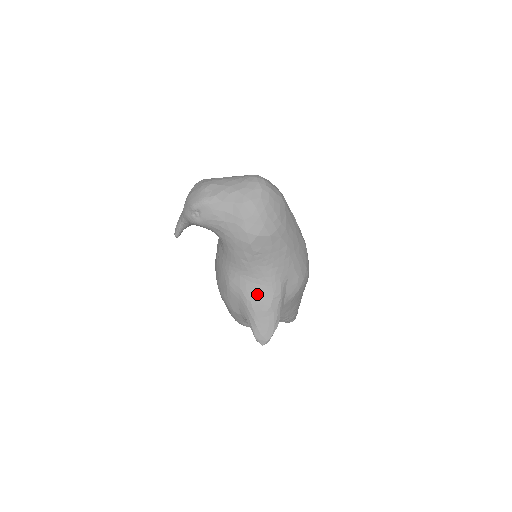
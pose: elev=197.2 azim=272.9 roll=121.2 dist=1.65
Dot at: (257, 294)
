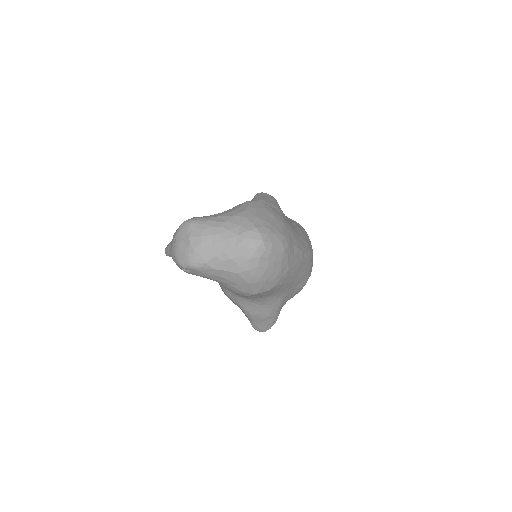
Dot at: (255, 309)
